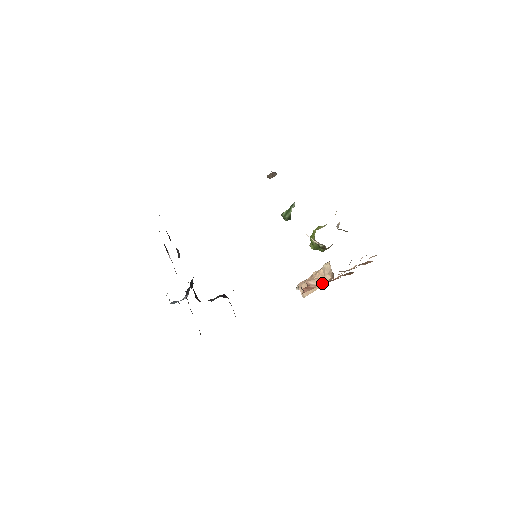
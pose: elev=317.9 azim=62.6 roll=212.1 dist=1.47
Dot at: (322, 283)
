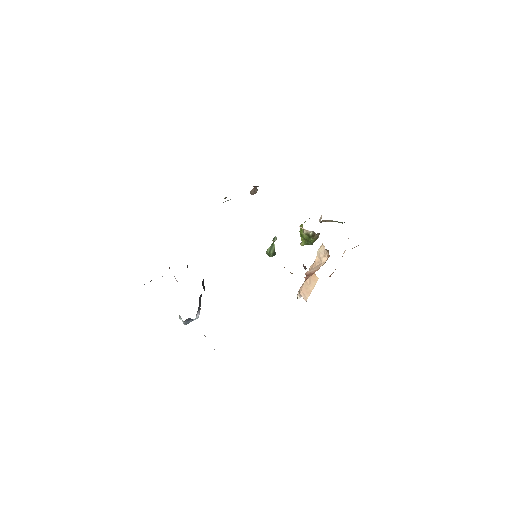
Dot at: (320, 266)
